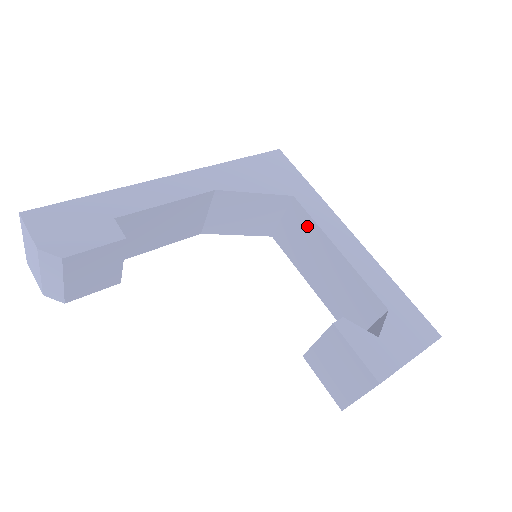
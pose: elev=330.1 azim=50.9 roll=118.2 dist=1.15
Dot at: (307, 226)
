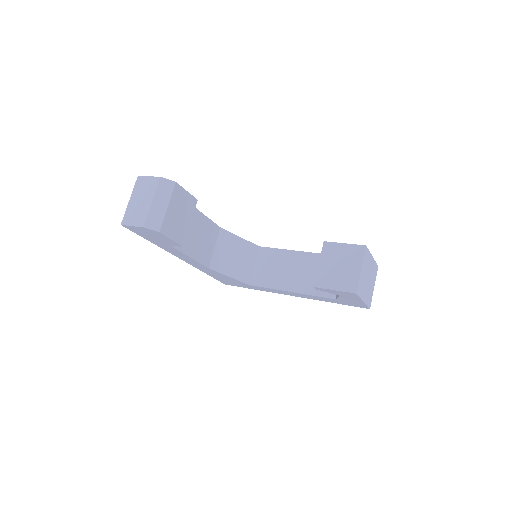
Dot at: (275, 255)
